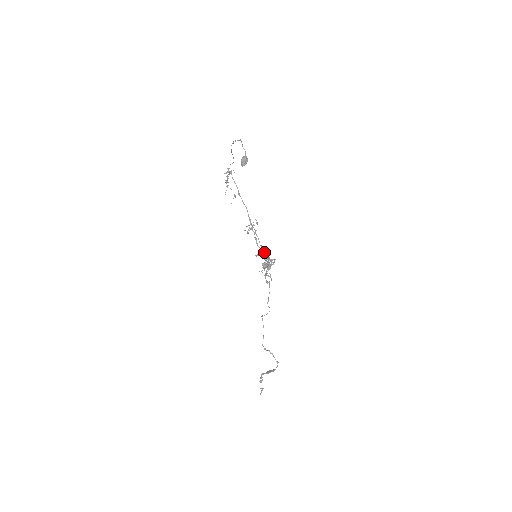
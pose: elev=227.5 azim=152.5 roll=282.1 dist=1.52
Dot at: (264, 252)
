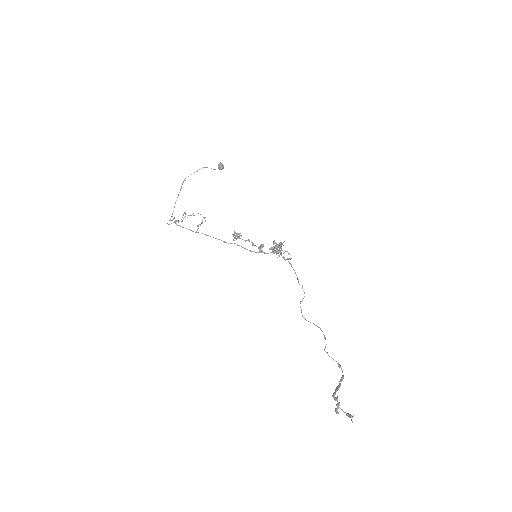
Dot at: (261, 252)
